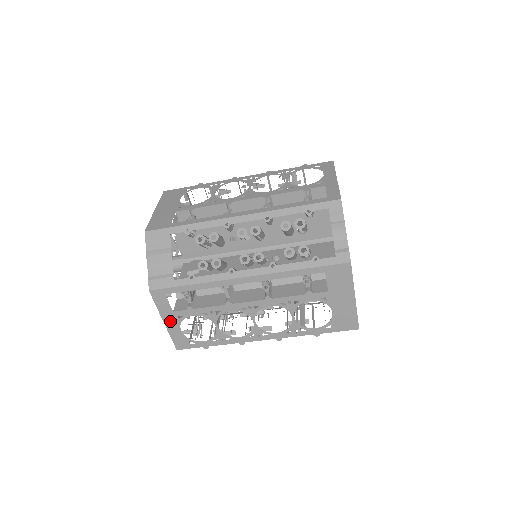
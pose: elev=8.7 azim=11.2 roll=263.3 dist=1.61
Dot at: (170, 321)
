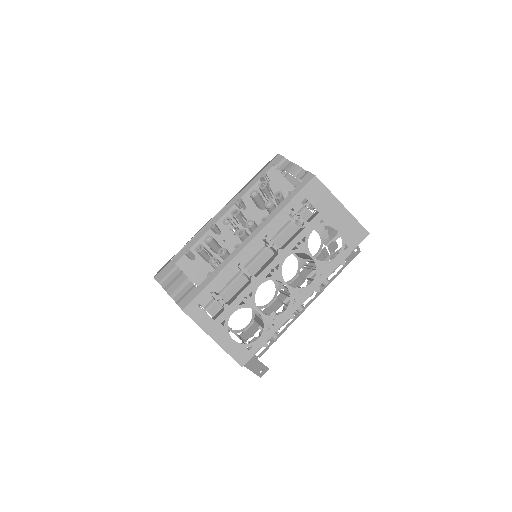
Dot at: (217, 334)
